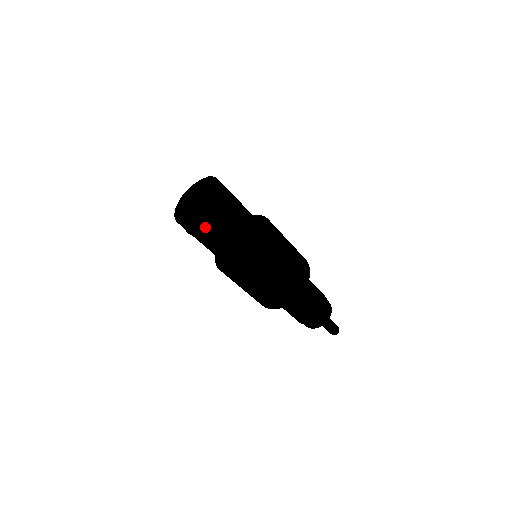
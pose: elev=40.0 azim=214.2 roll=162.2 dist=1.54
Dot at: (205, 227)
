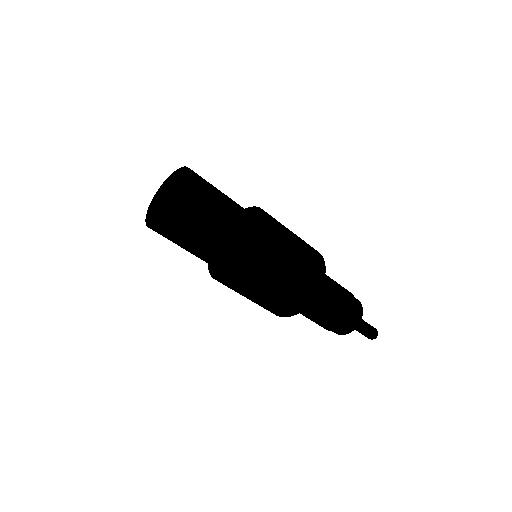
Dot at: (190, 212)
